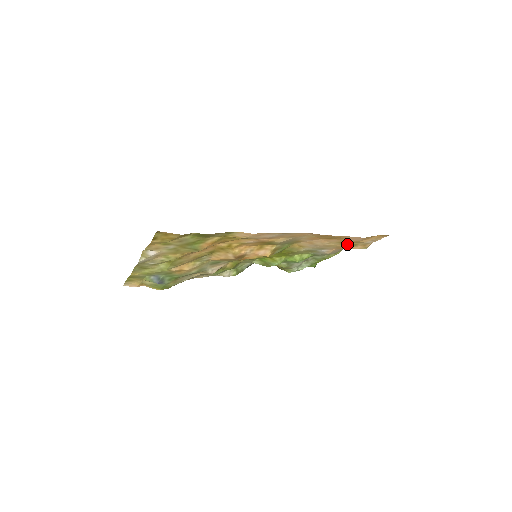
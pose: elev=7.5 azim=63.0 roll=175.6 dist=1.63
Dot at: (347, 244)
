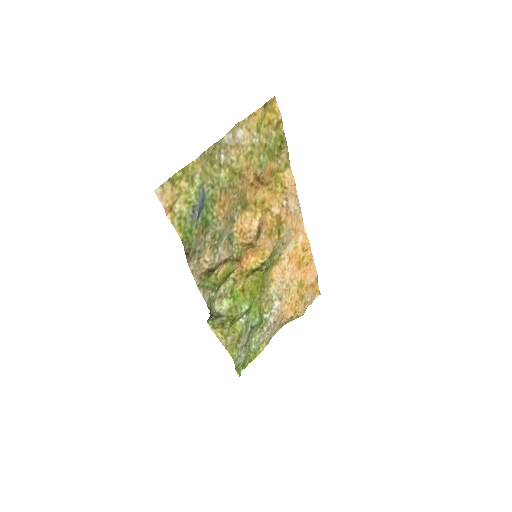
Dot at: (300, 291)
